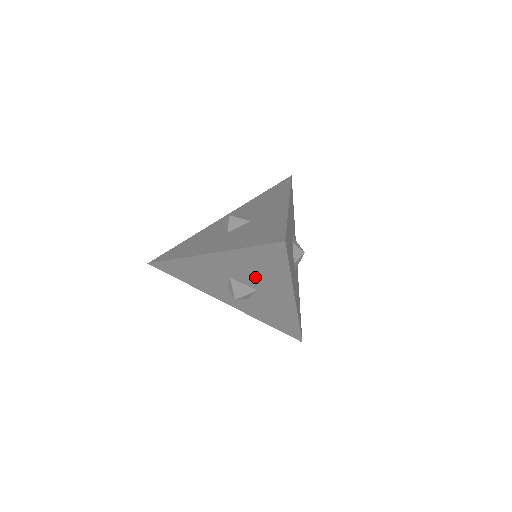
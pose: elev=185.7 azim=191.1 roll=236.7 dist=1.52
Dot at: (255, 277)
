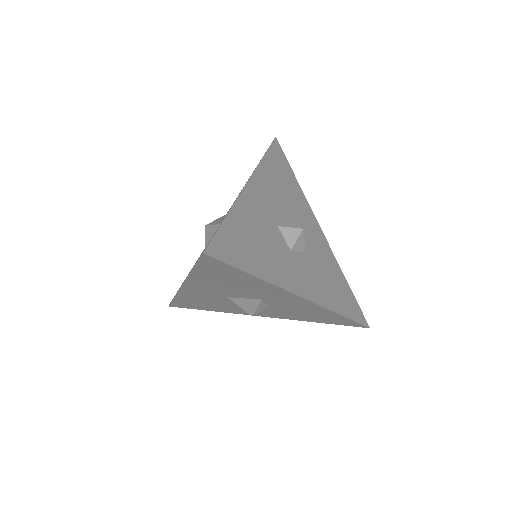
Dot at: (241, 290)
